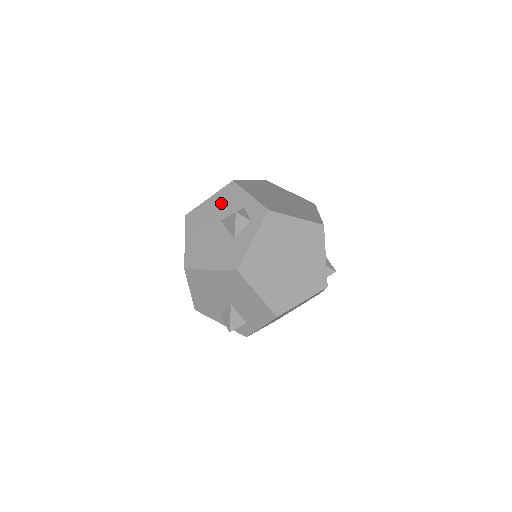
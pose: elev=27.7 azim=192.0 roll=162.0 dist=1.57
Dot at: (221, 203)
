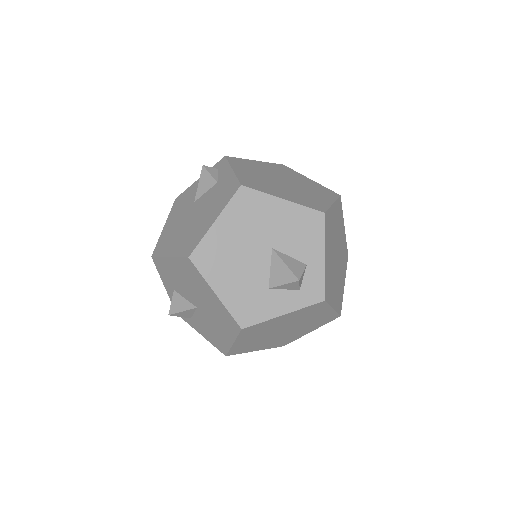
Dot at: (290, 226)
